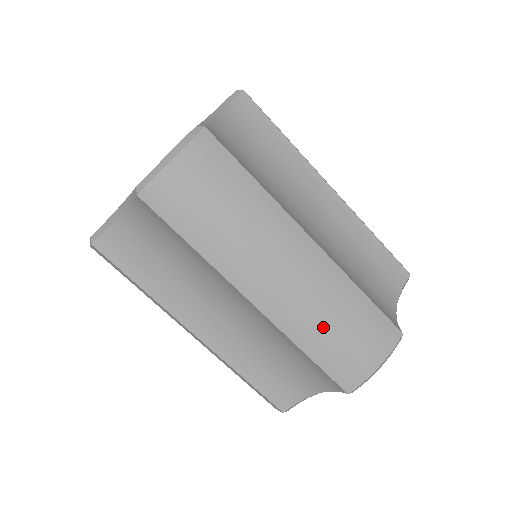
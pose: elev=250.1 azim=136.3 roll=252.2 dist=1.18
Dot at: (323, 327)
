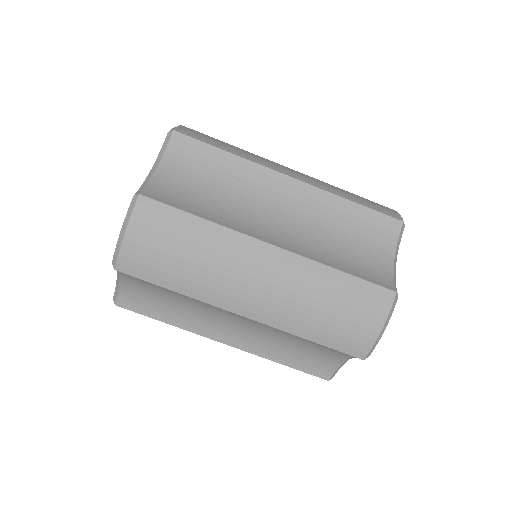
Dot at: (313, 315)
